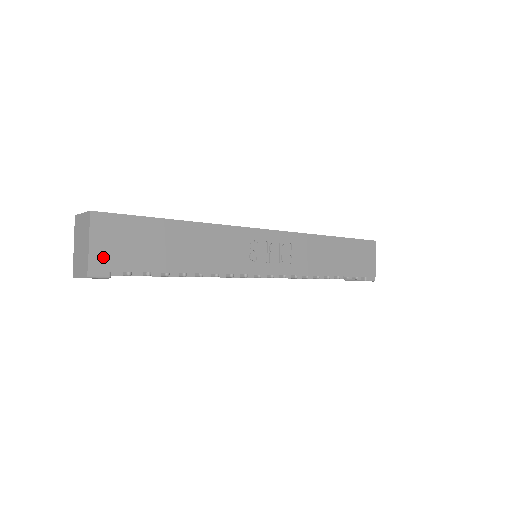
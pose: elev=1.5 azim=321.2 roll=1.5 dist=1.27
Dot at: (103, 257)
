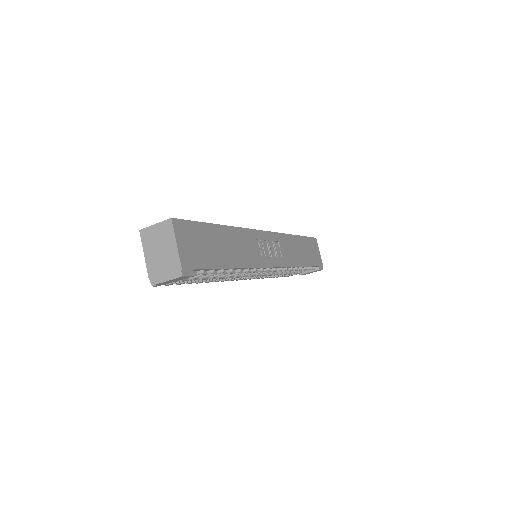
Dot at: (187, 257)
